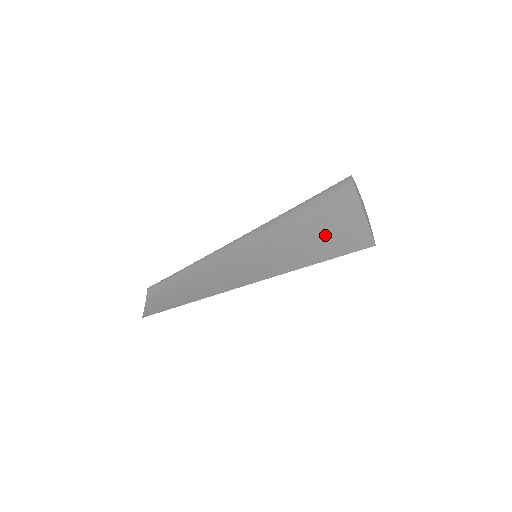
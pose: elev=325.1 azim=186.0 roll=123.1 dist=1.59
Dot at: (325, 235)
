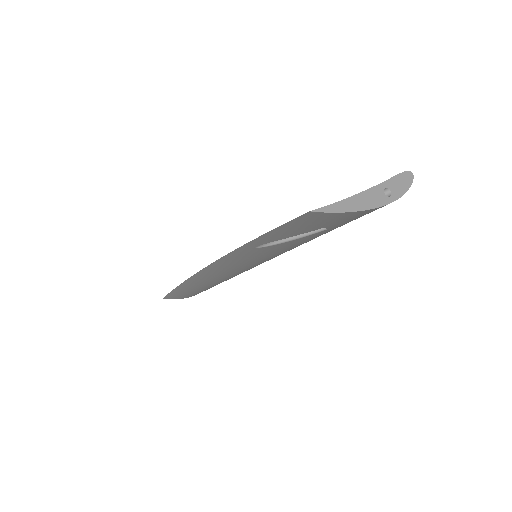
Dot at: occluded
